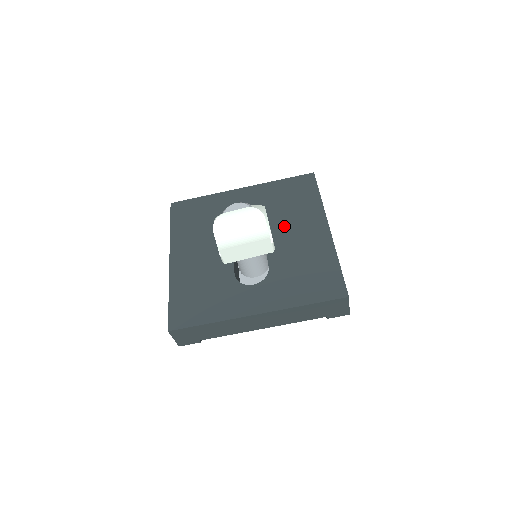
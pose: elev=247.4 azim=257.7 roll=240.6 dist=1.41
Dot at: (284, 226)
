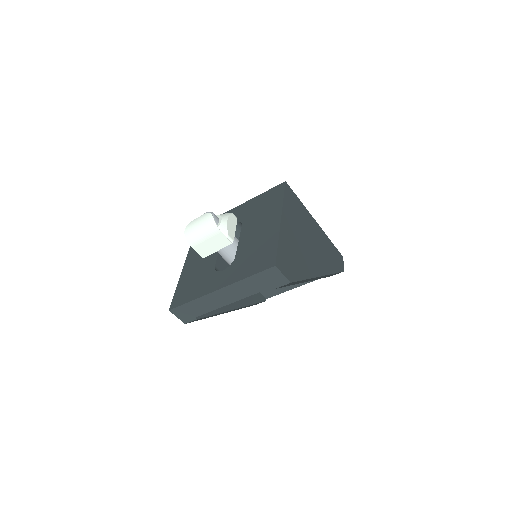
Dot at: (254, 225)
